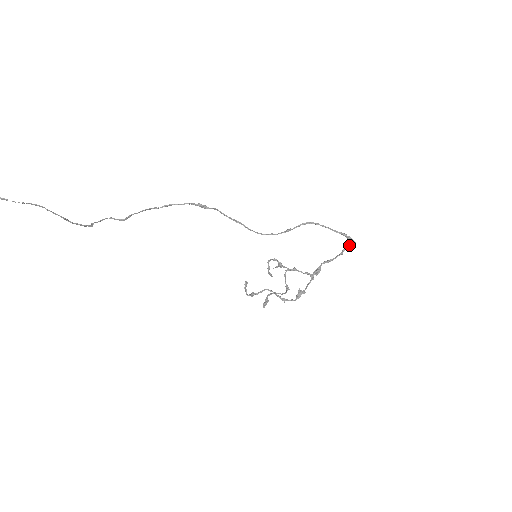
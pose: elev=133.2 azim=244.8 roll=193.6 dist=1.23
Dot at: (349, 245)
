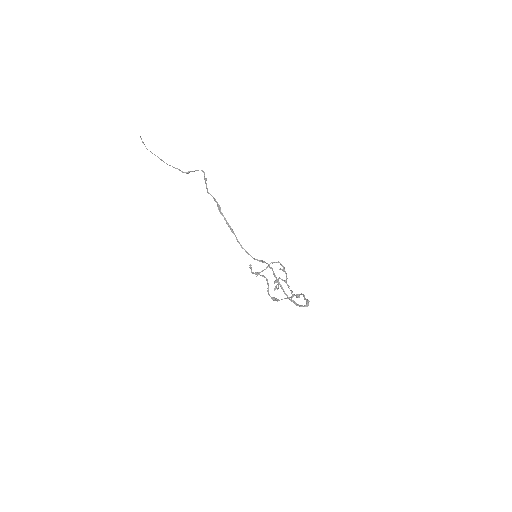
Dot at: (306, 303)
